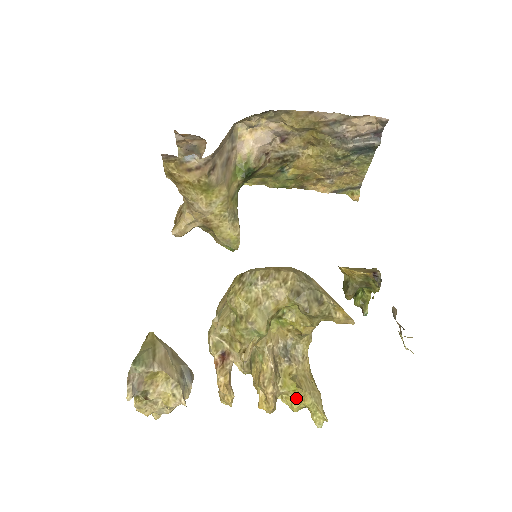
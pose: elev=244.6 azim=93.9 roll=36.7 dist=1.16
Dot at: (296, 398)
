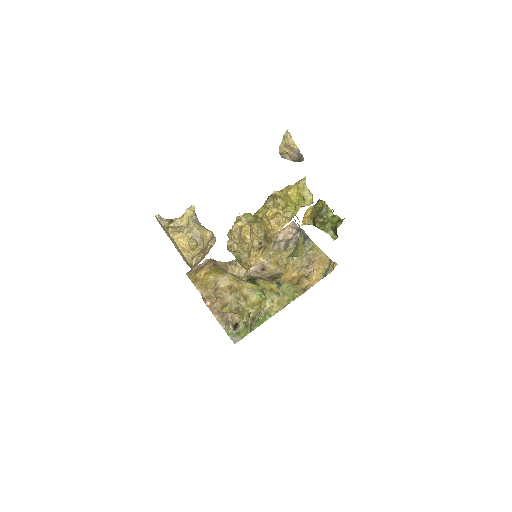
Dot at: (295, 207)
